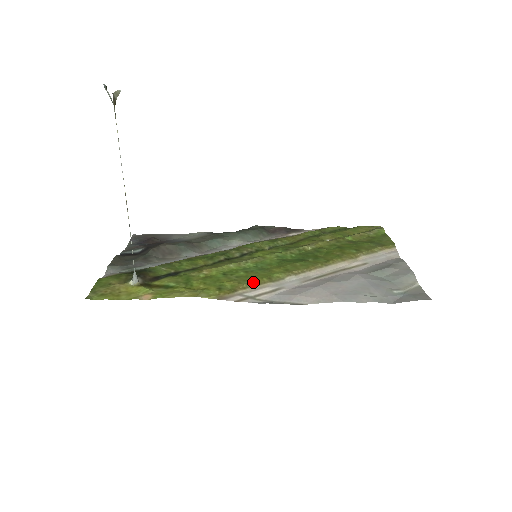
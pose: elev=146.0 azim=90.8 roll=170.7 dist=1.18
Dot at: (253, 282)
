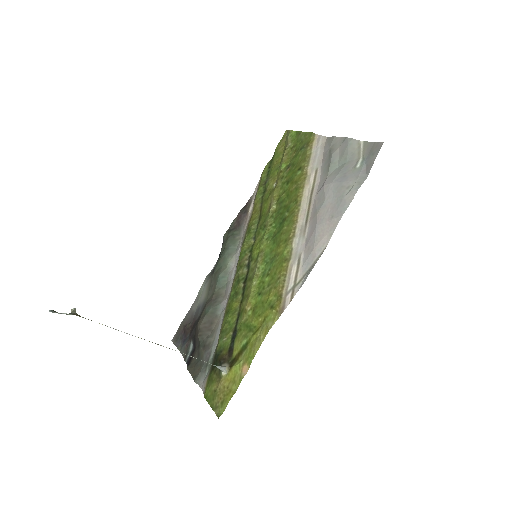
Dot at: (281, 276)
